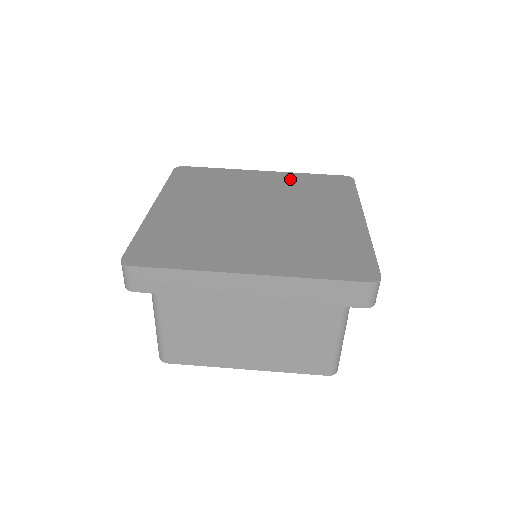
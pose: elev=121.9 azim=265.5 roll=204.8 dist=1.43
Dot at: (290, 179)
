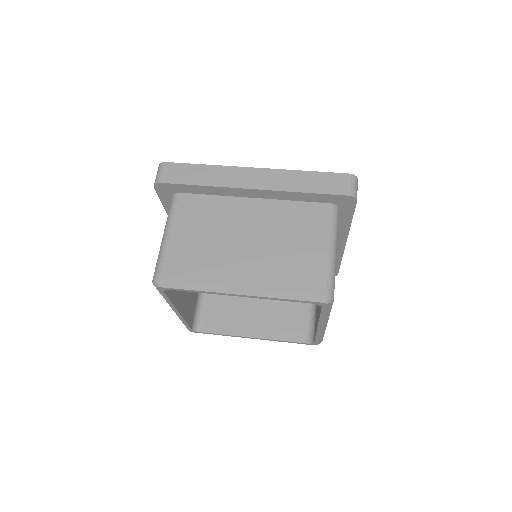
Dot at: occluded
